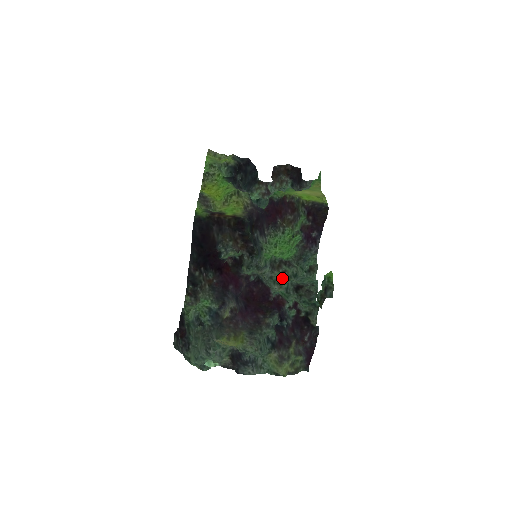
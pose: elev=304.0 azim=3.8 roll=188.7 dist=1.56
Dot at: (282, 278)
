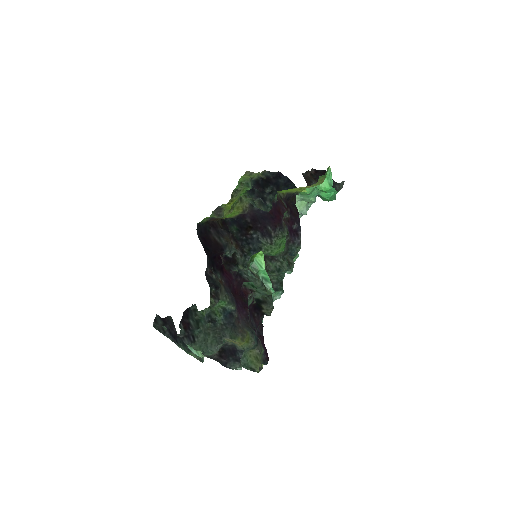
Dot at: occluded
